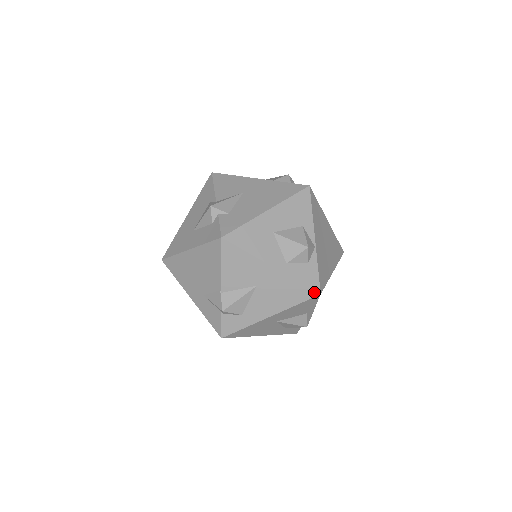
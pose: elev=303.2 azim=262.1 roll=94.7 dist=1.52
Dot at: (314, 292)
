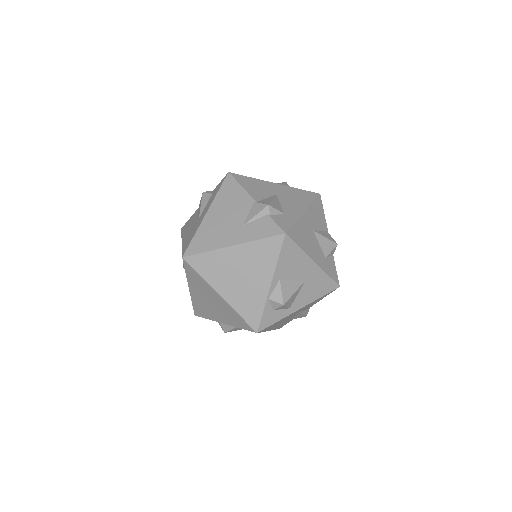
Dot at: (315, 193)
